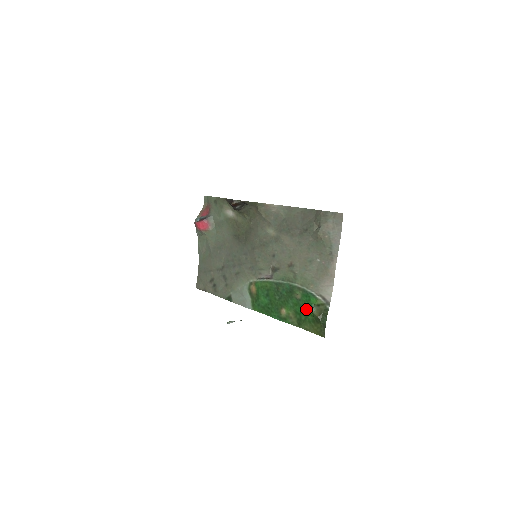
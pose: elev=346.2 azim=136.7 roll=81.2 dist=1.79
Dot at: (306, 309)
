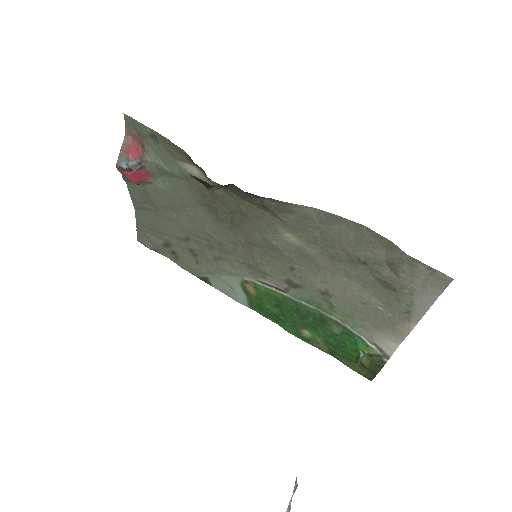
Dot at: (347, 348)
